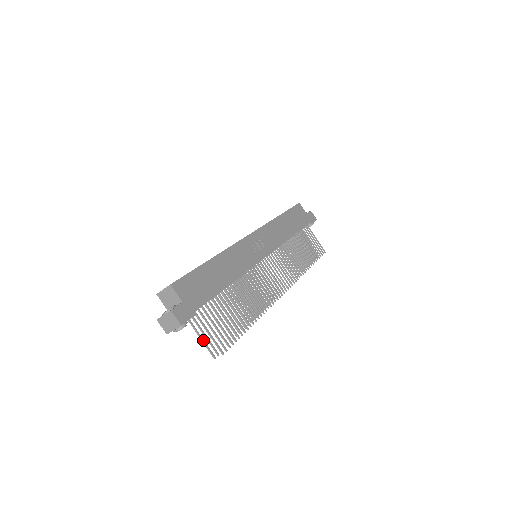
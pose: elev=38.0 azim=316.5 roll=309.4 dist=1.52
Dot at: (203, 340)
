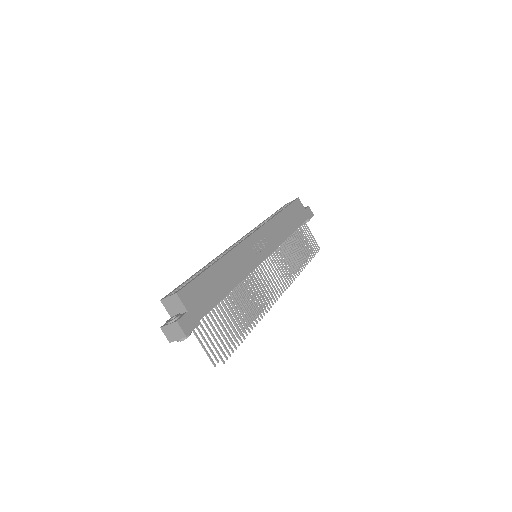
Dot at: (204, 348)
